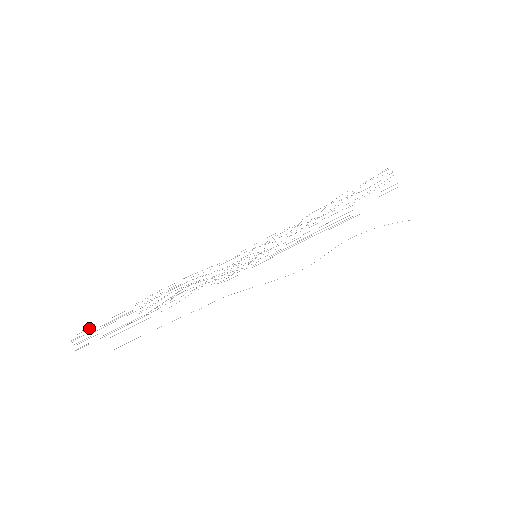
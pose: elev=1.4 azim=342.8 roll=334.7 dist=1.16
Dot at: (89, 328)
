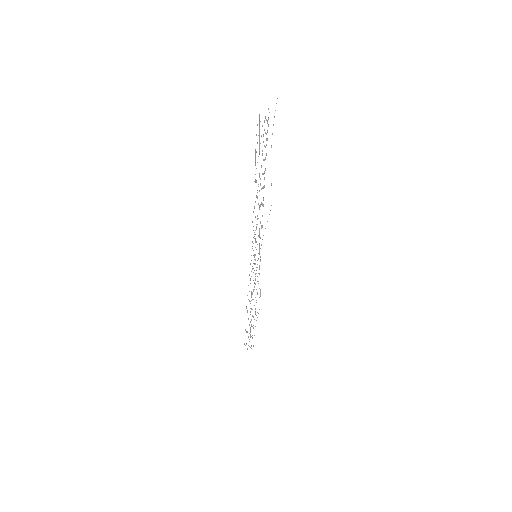
Dot at: occluded
